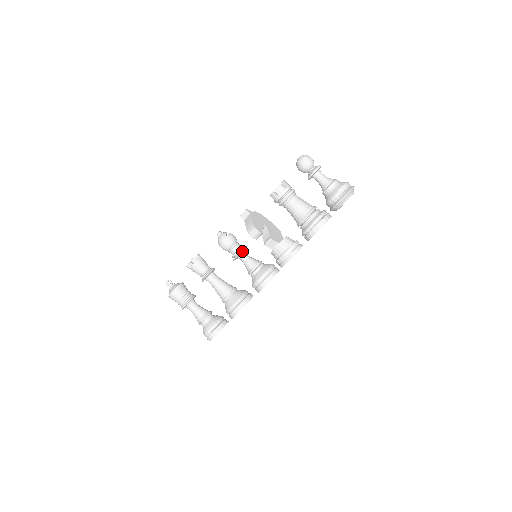
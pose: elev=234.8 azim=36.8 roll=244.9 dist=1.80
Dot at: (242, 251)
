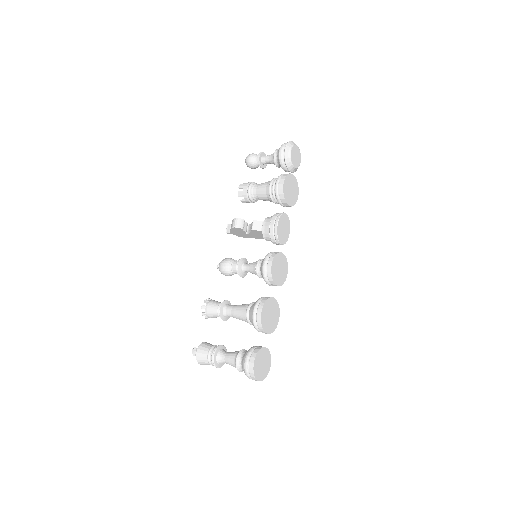
Dot at: (242, 260)
